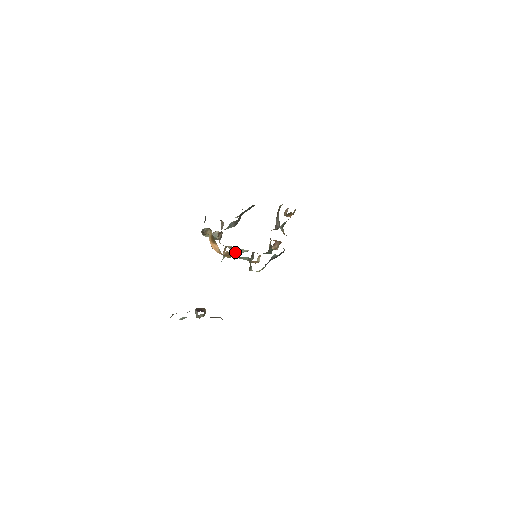
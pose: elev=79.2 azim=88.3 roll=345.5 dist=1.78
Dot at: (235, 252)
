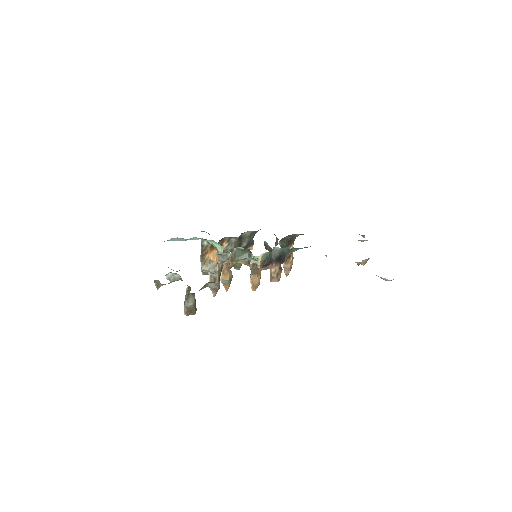
Dot at: occluded
